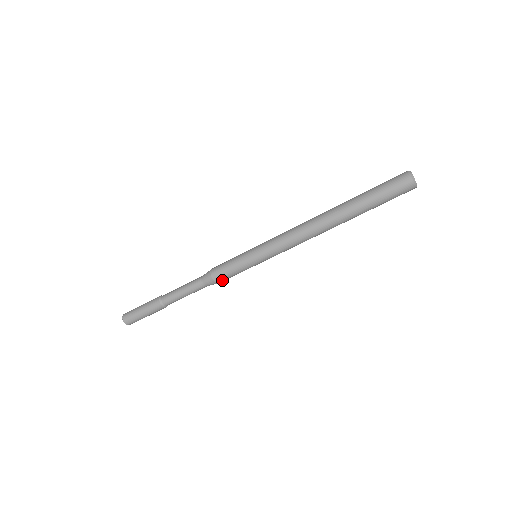
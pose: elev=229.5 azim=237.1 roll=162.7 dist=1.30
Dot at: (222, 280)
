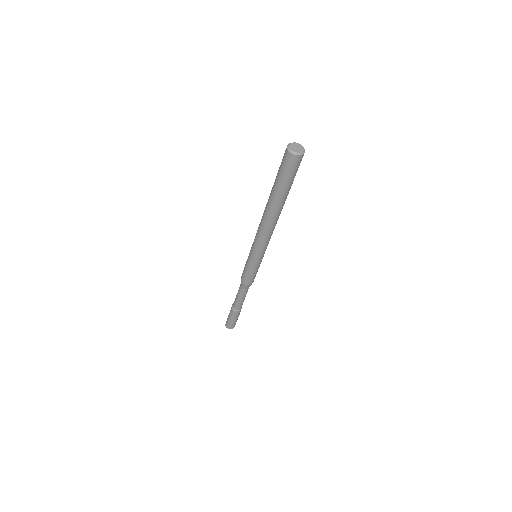
Dot at: (248, 282)
